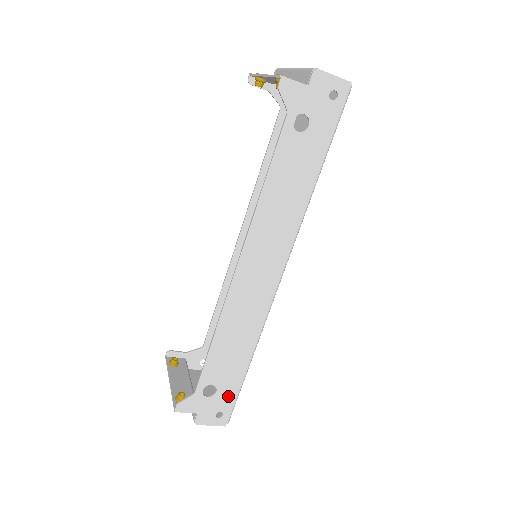
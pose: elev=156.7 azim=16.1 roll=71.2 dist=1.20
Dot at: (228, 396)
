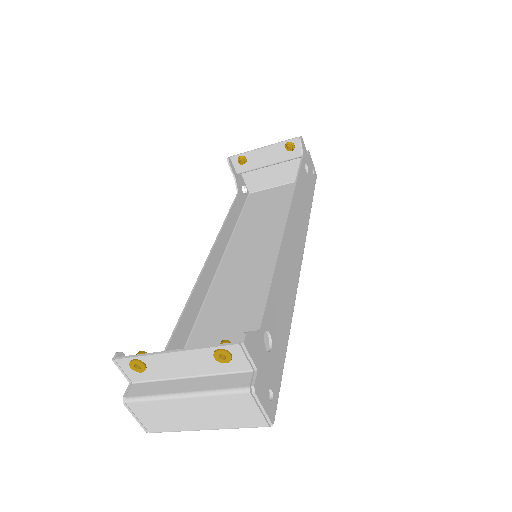
Dot at: (277, 368)
